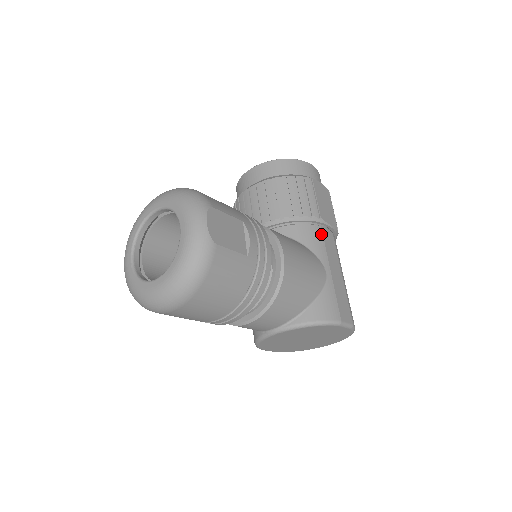
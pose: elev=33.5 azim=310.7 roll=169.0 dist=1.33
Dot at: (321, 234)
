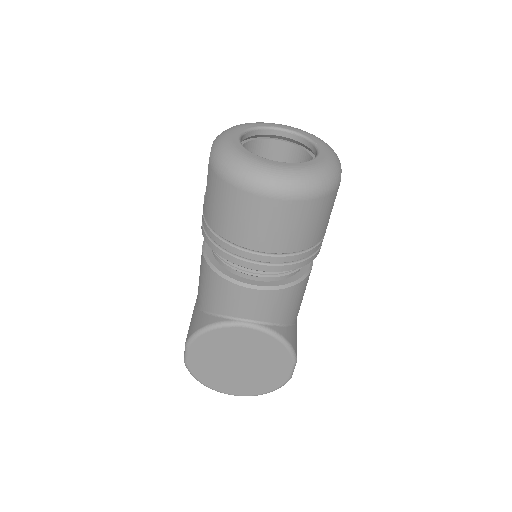
Dot at: occluded
